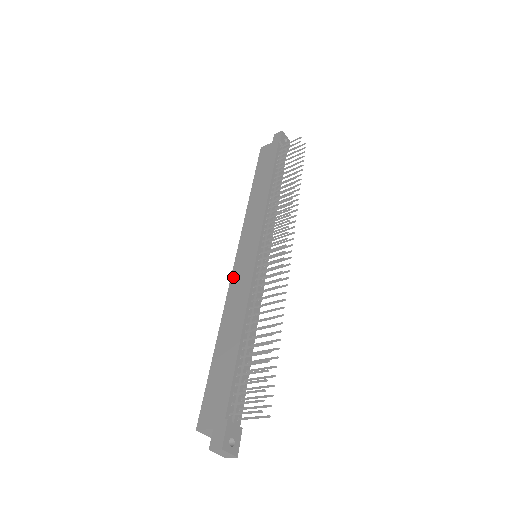
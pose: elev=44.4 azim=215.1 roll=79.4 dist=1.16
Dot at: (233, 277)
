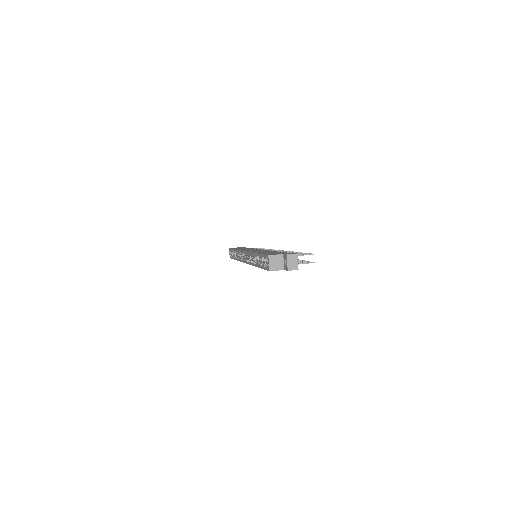
Dot at: (249, 251)
